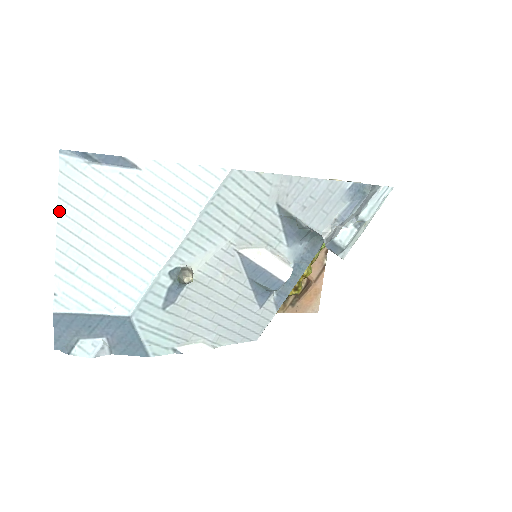
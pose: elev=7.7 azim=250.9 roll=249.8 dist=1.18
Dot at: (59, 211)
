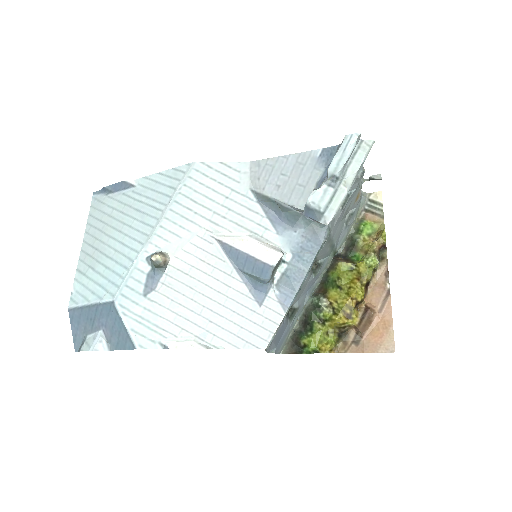
Dot at: (86, 232)
